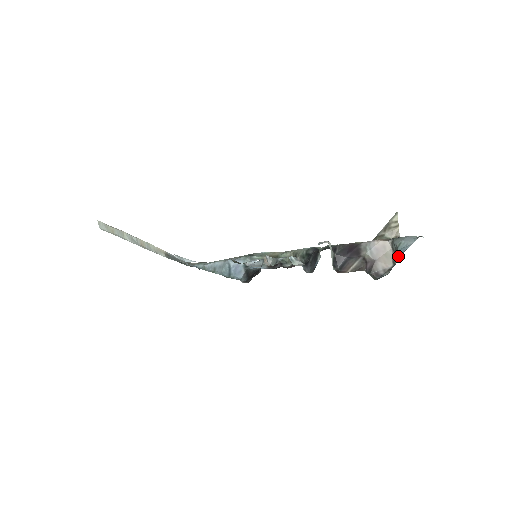
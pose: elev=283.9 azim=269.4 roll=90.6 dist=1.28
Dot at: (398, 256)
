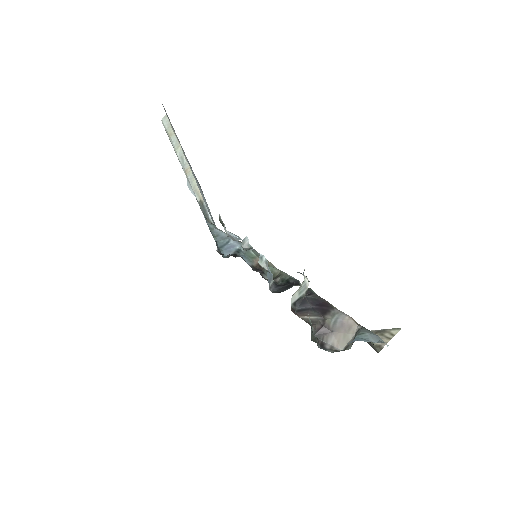
Dot at: occluded
